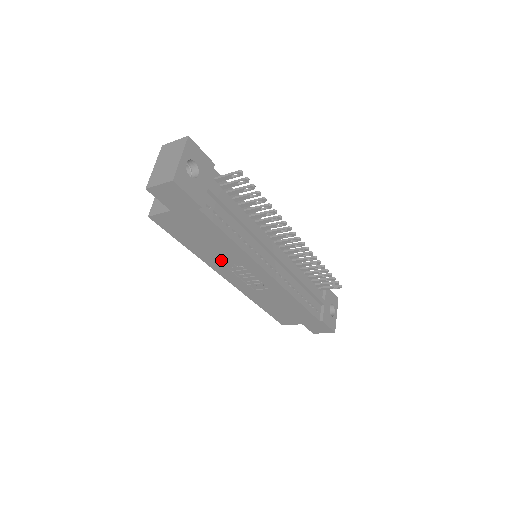
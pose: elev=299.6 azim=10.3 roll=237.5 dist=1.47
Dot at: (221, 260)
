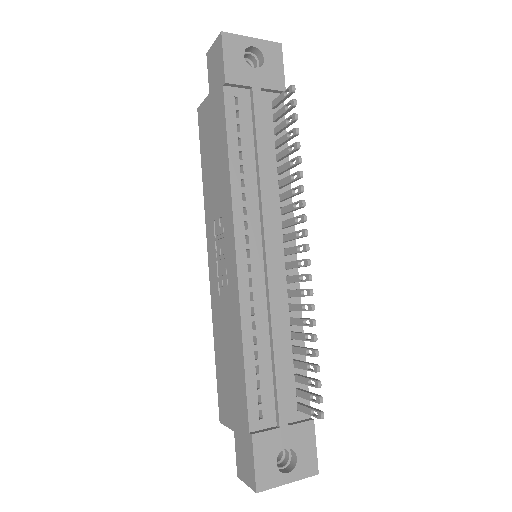
Dot at: (214, 207)
